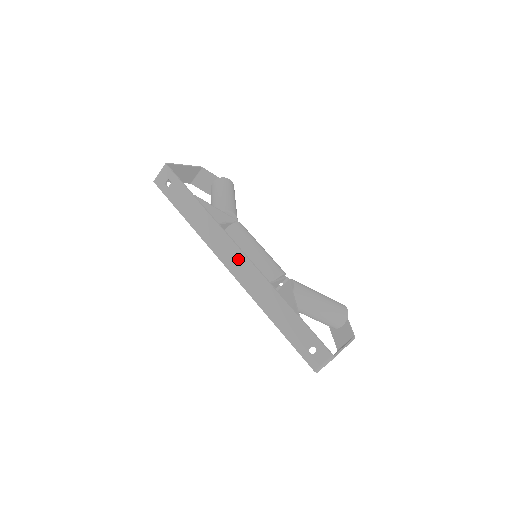
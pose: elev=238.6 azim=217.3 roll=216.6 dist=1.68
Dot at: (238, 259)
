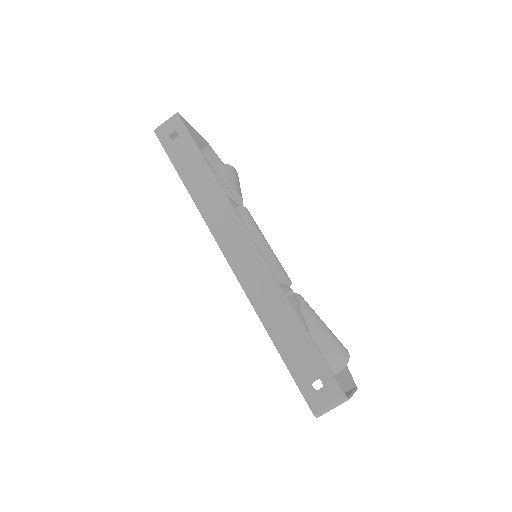
Dot at: (243, 245)
